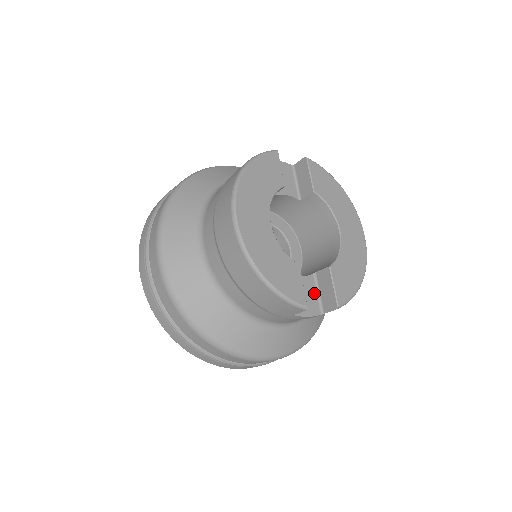
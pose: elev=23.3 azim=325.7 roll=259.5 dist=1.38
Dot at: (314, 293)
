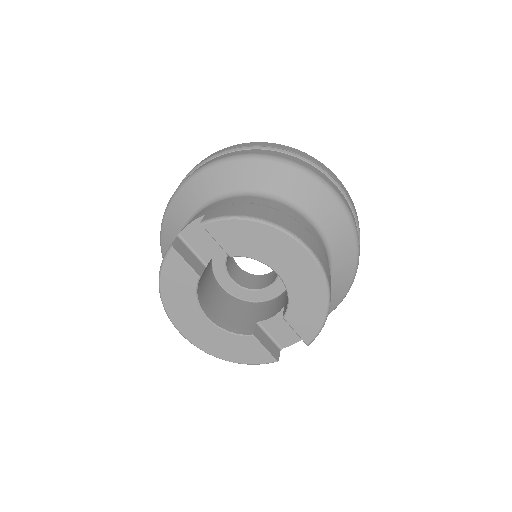
Dot at: occluded
